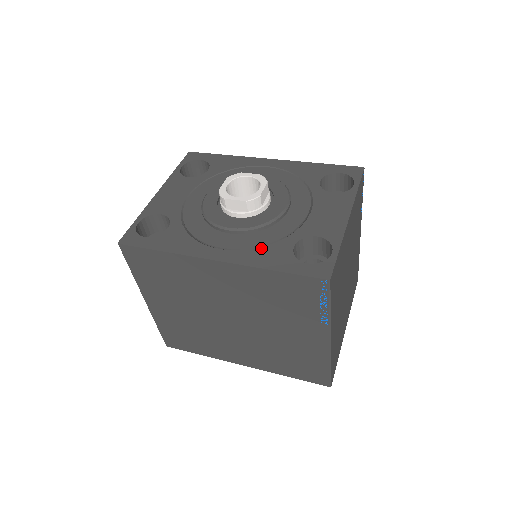
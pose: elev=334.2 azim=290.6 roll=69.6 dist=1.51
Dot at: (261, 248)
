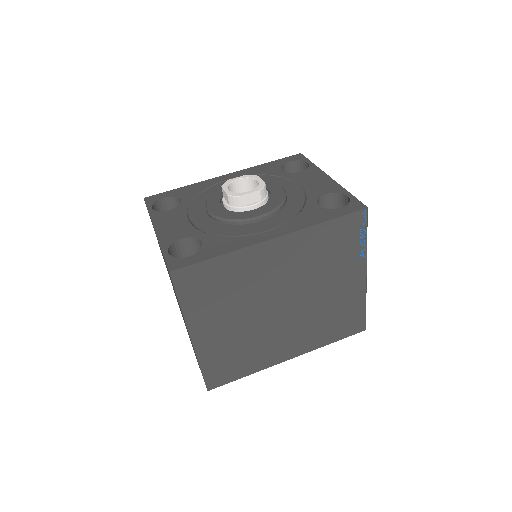
Dot at: (297, 216)
